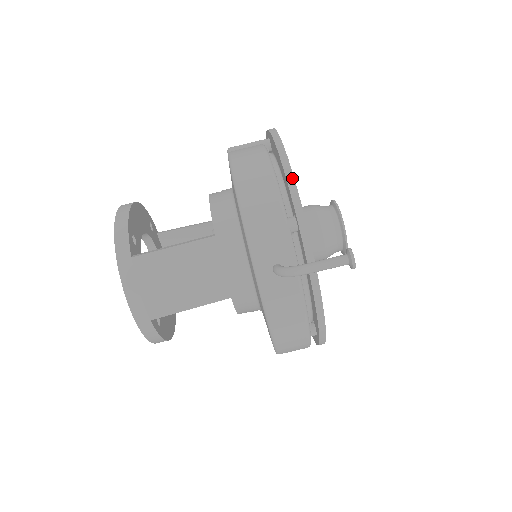
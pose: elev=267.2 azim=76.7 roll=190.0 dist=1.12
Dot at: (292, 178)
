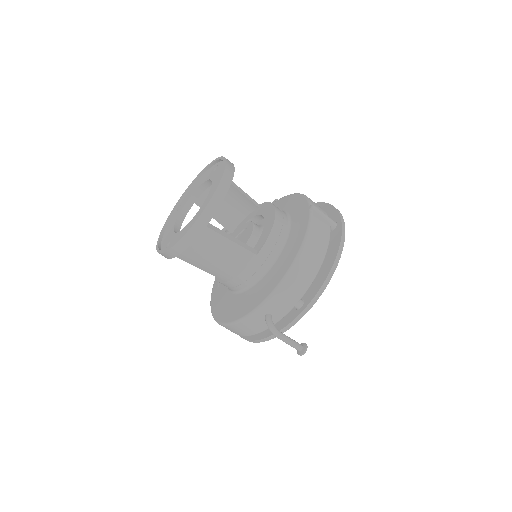
Dot at: (324, 288)
